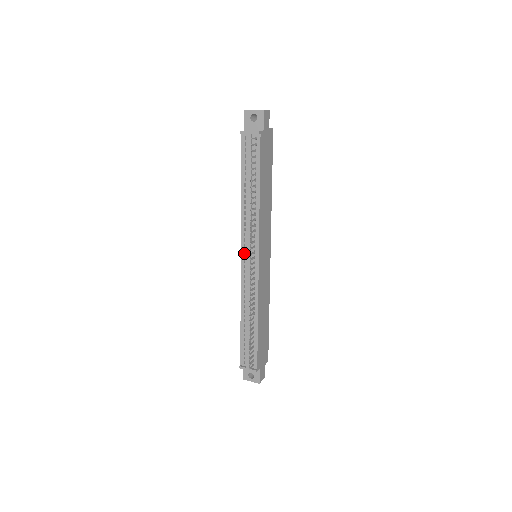
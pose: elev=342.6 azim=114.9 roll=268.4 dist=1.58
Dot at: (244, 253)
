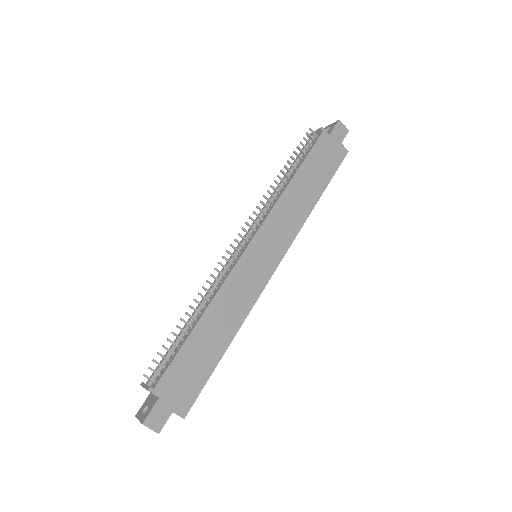
Dot at: occluded
